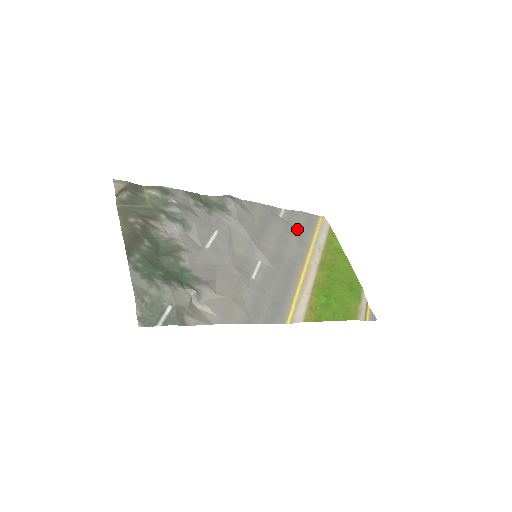
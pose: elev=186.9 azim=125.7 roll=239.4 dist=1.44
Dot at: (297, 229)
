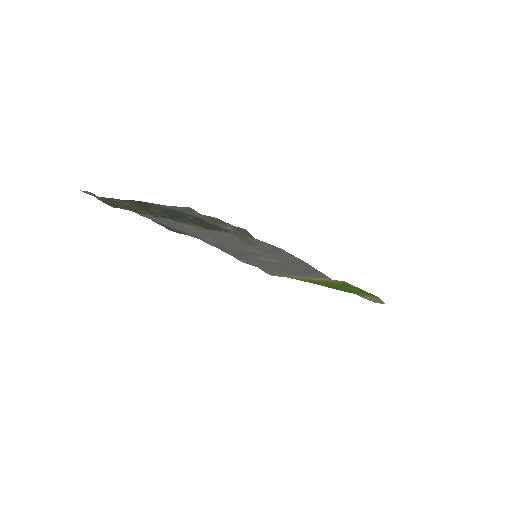
Dot at: occluded
